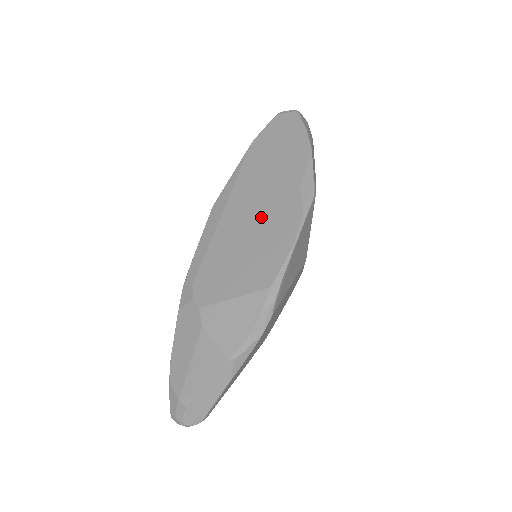
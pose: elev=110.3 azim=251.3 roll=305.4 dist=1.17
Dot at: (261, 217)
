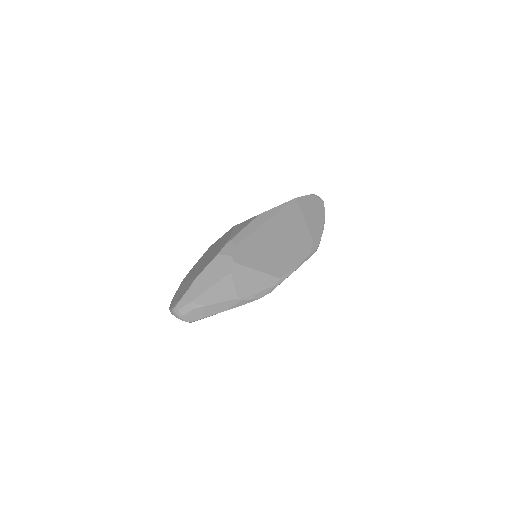
Dot at: (287, 240)
